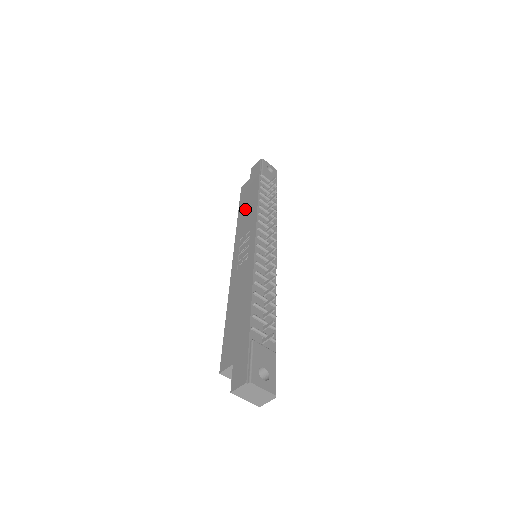
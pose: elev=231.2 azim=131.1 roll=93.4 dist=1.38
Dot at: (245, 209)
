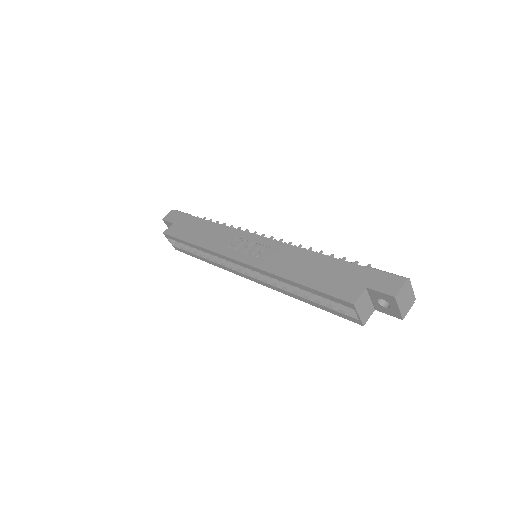
Dot at: (201, 235)
